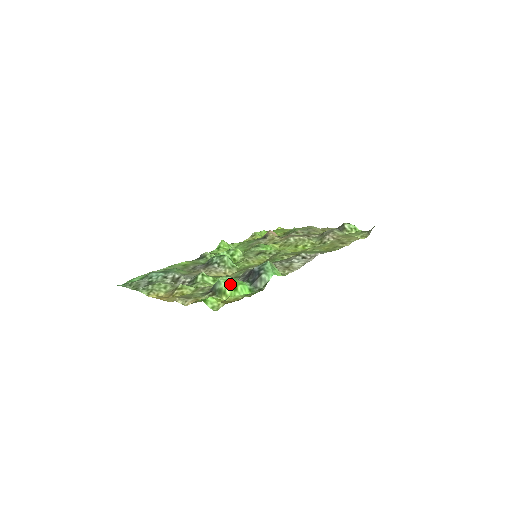
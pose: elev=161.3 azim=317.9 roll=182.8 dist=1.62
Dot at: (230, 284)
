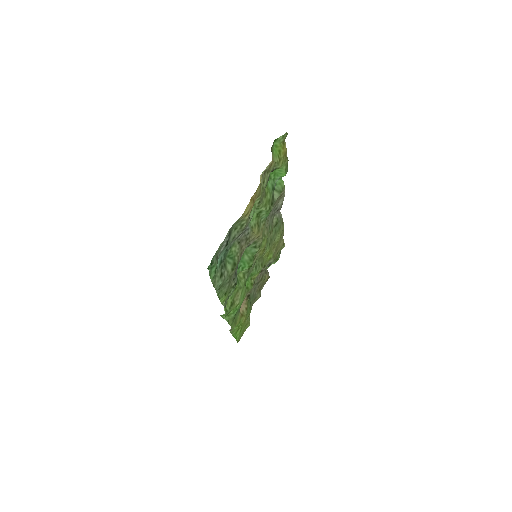
Dot at: occluded
